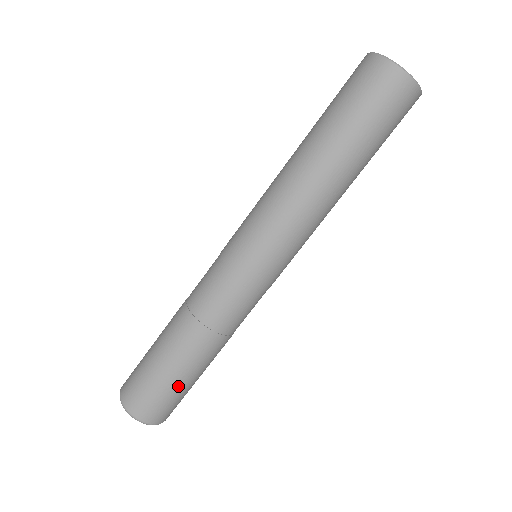
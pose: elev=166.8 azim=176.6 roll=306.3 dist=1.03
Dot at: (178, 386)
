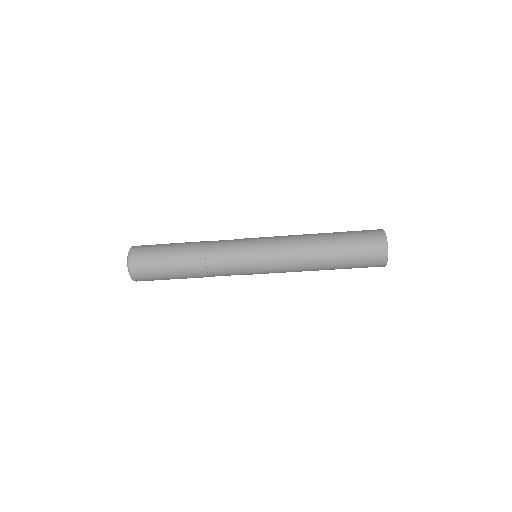
Dot at: (162, 258)
